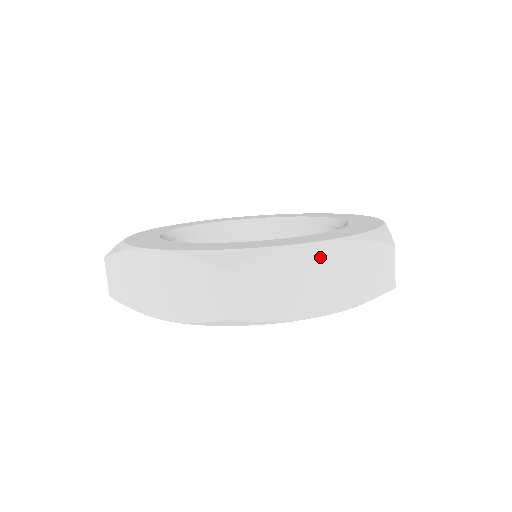
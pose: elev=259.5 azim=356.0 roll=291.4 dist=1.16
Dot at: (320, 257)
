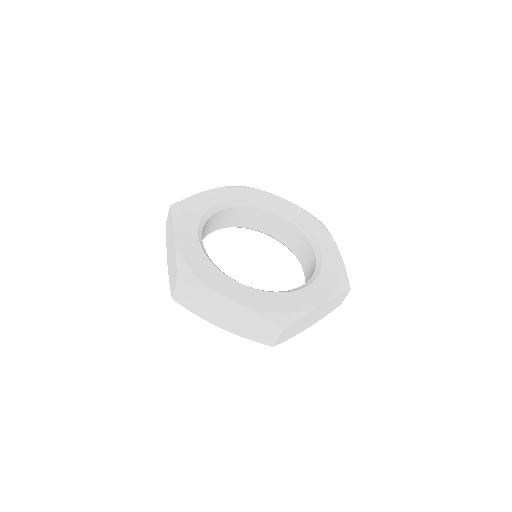
Dot at: (232, 307)
